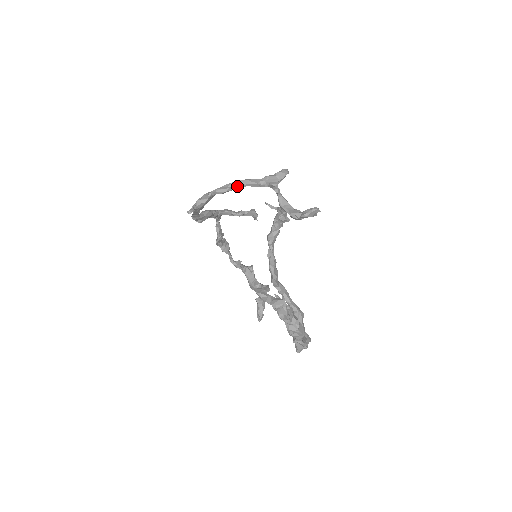
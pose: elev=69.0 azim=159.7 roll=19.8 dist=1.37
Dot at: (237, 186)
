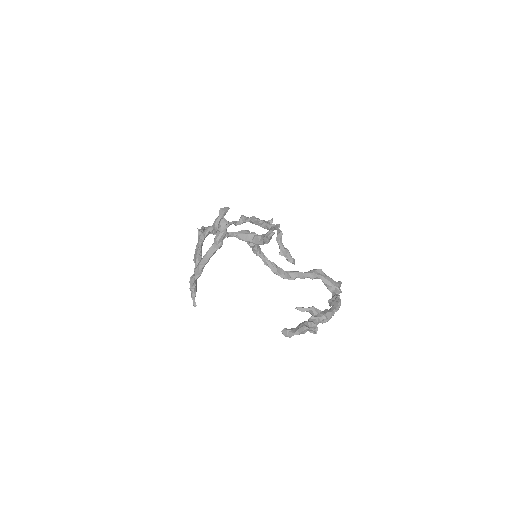
Dot at: (204, 265)
